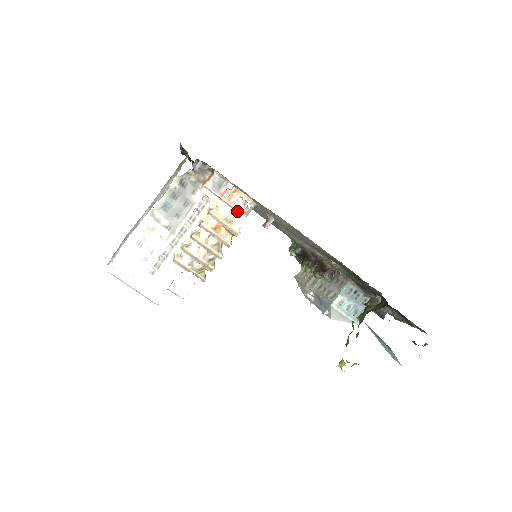
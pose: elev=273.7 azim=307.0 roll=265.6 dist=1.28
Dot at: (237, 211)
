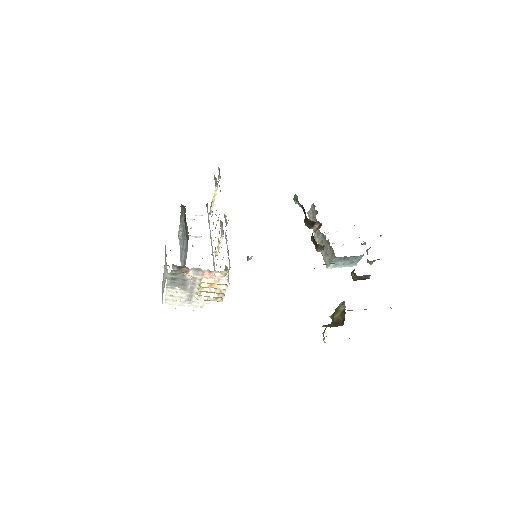
Dot at: occluded
